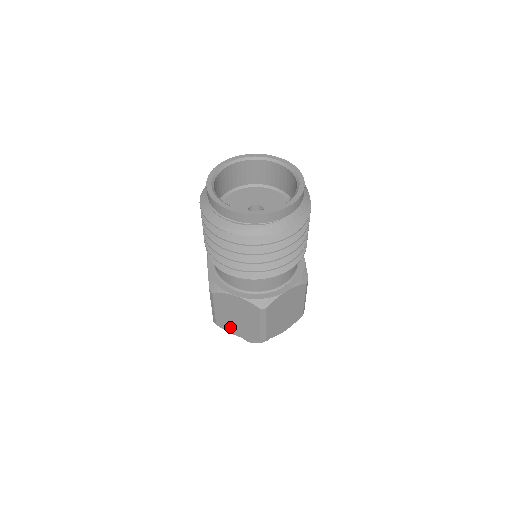
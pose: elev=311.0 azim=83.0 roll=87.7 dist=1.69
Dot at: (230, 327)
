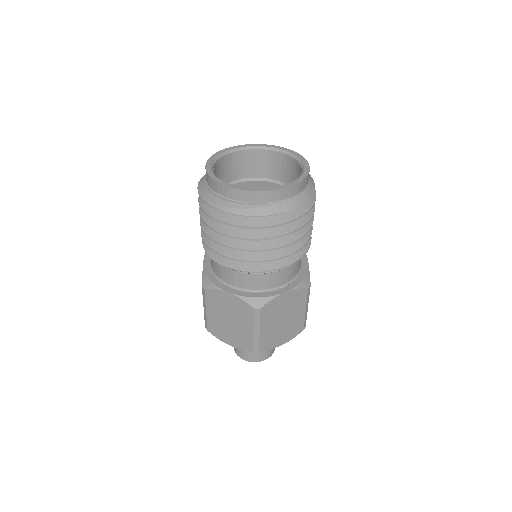
Dot at: (222, 334)
